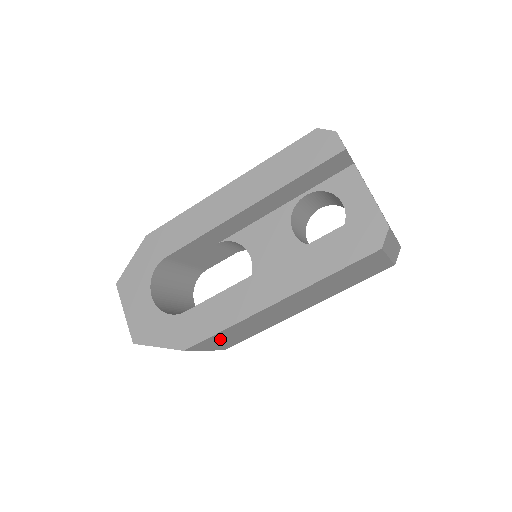
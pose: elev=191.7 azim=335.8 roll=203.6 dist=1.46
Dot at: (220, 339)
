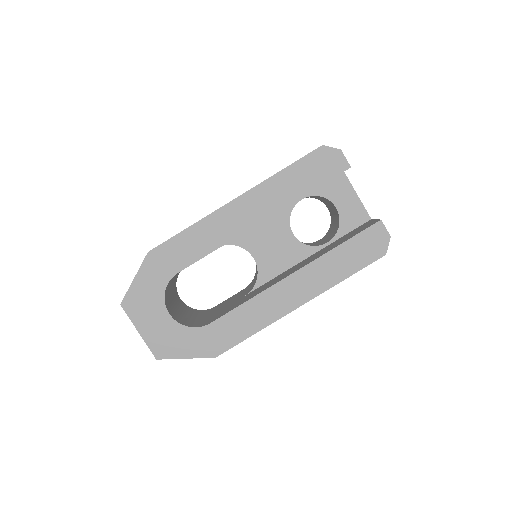
Dot at: occluded
